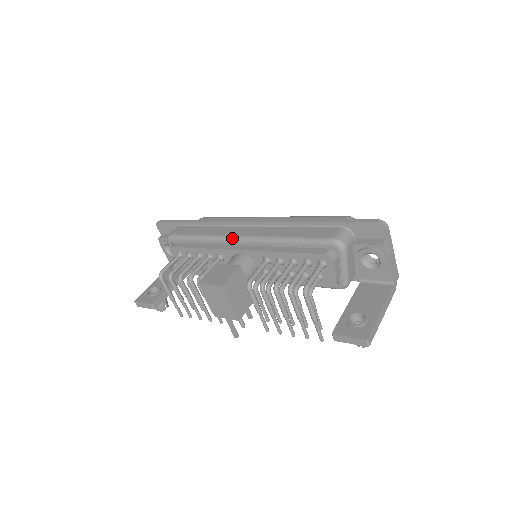
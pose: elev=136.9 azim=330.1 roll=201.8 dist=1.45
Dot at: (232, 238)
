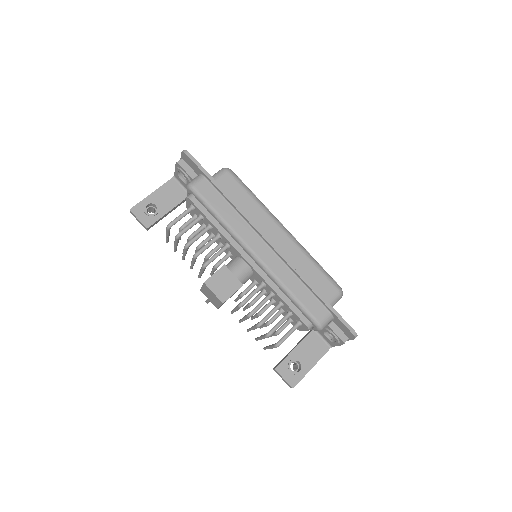
Dot at: (248, 249)
